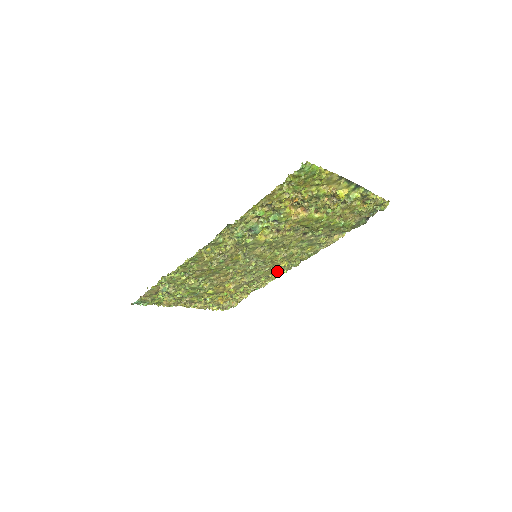
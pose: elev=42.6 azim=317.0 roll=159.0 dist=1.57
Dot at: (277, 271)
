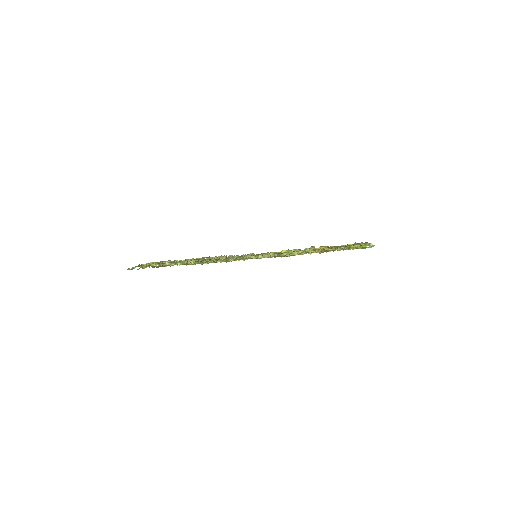
Dot at: occluded
